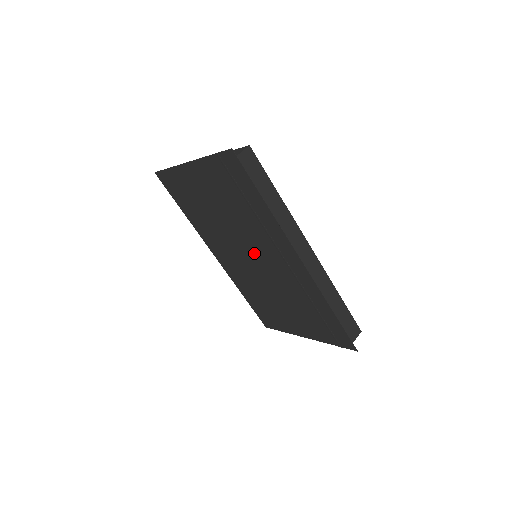
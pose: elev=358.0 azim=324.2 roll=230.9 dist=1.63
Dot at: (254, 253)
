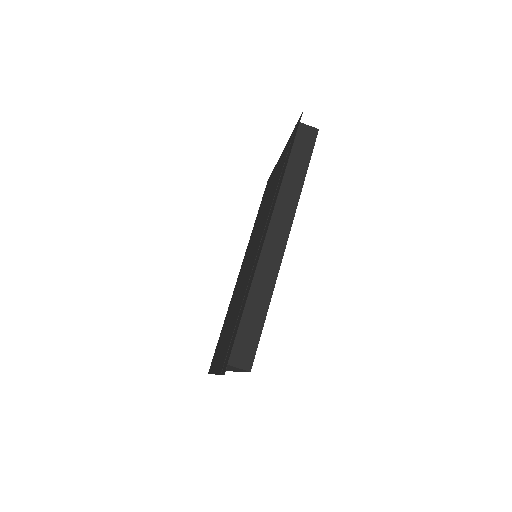
Dot at: (255, 244)
